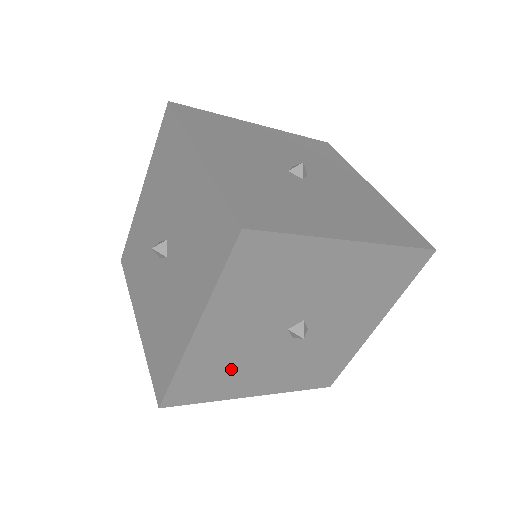
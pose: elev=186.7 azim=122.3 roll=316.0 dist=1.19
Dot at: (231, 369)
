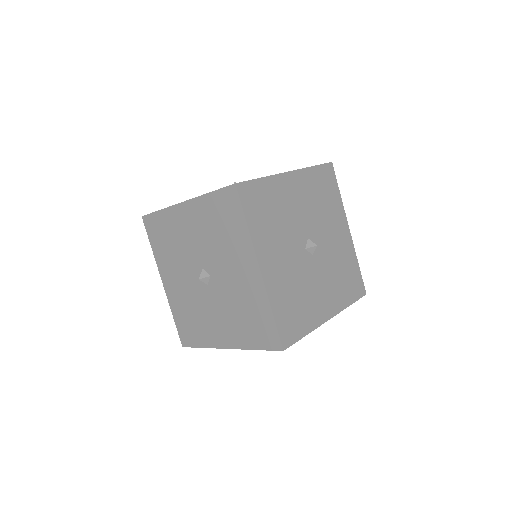
Dot at: occluded
